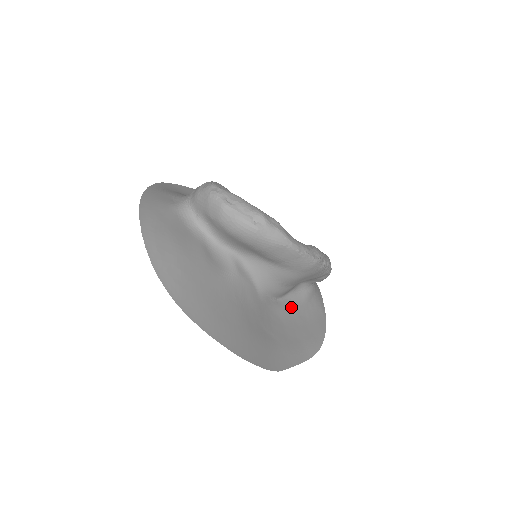
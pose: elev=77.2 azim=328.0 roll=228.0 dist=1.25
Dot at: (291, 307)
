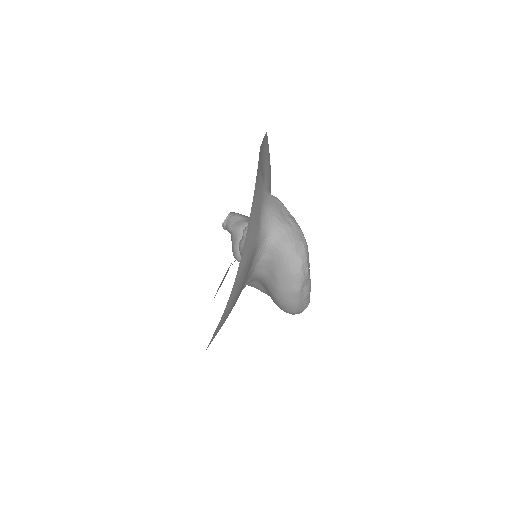
Dot at: occluded
